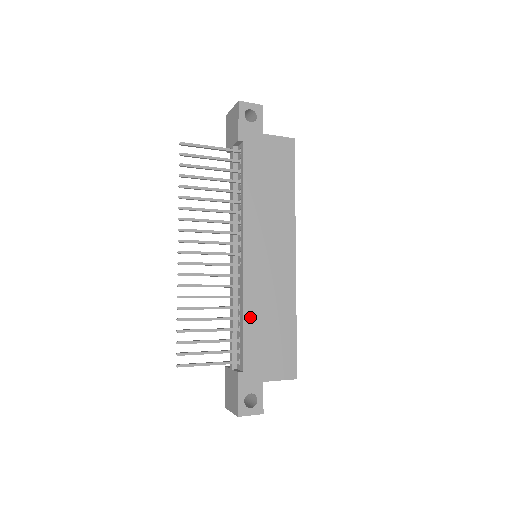
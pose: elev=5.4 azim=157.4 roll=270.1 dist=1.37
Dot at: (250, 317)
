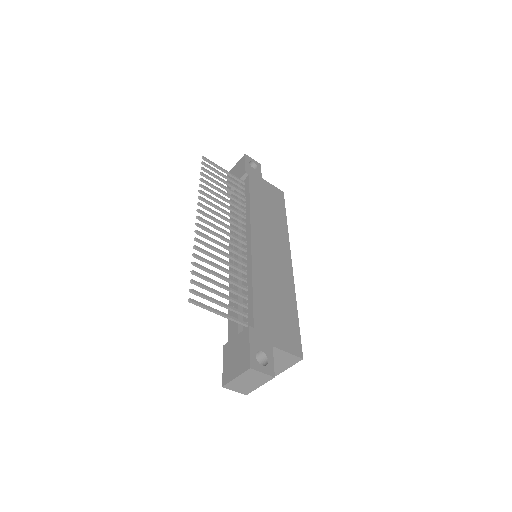
Dot at: (258, 286)
